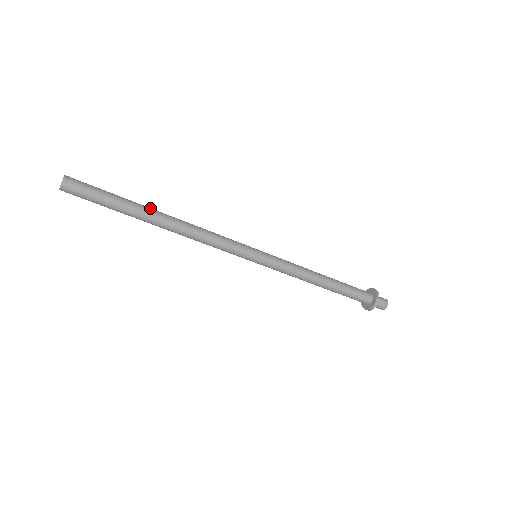
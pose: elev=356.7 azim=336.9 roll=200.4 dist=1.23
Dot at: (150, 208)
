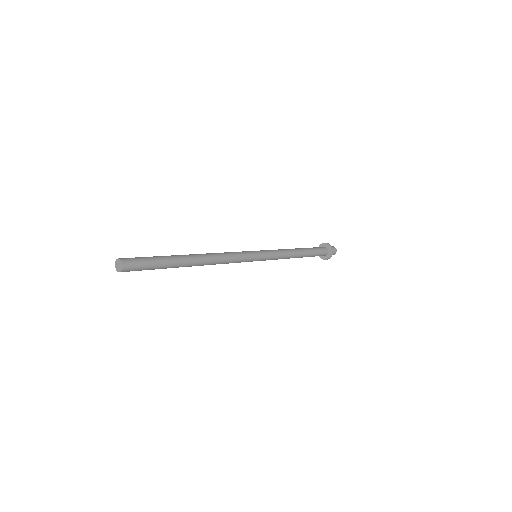
Dot at: (184, 255)
